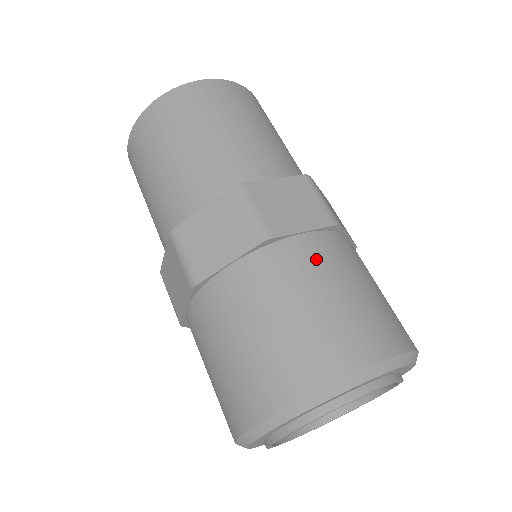
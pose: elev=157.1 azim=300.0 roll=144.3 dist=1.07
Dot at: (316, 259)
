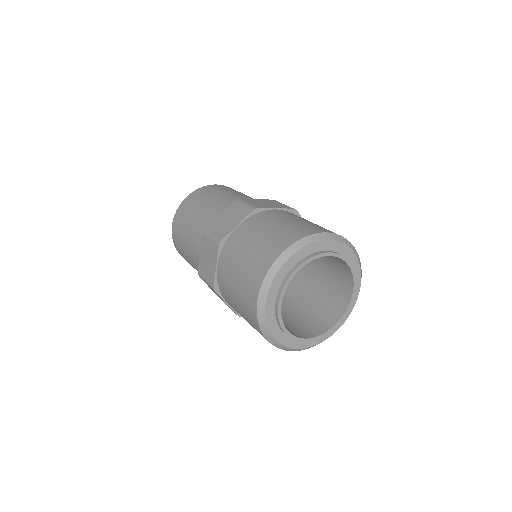
Dot at: (284, 214)
